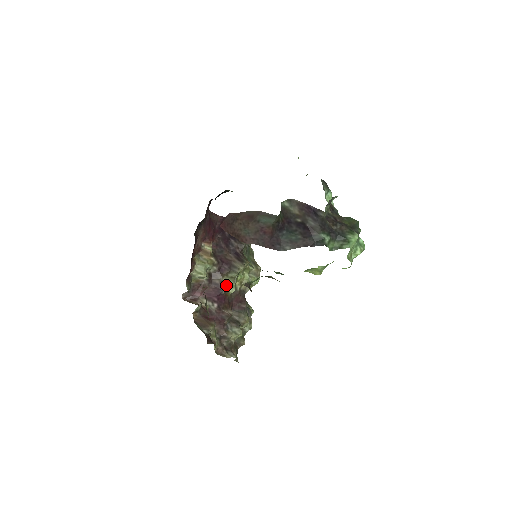
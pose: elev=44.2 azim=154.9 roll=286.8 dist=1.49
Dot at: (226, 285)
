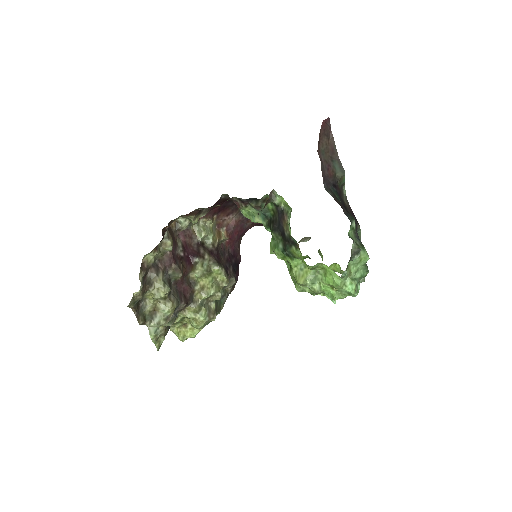
Dot at: (202, 262)
